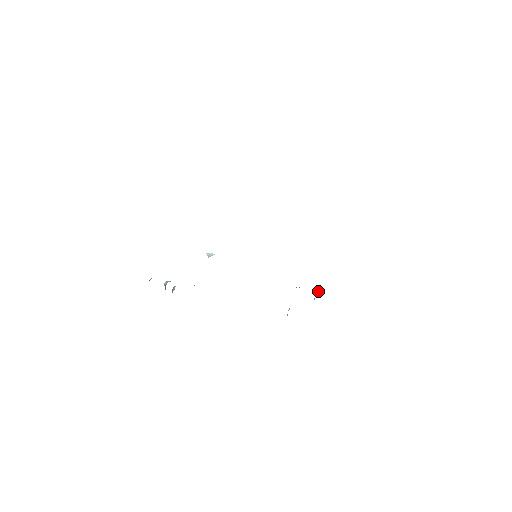
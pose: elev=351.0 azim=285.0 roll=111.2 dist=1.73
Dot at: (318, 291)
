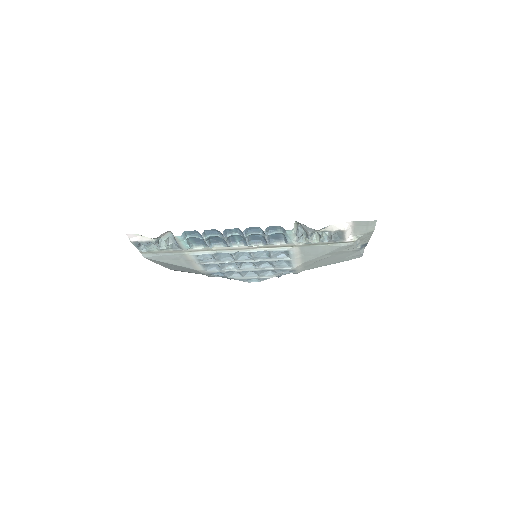
Dot at: (323, 238)
